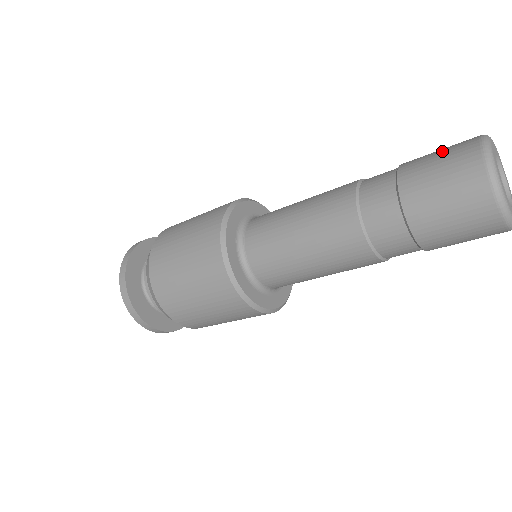
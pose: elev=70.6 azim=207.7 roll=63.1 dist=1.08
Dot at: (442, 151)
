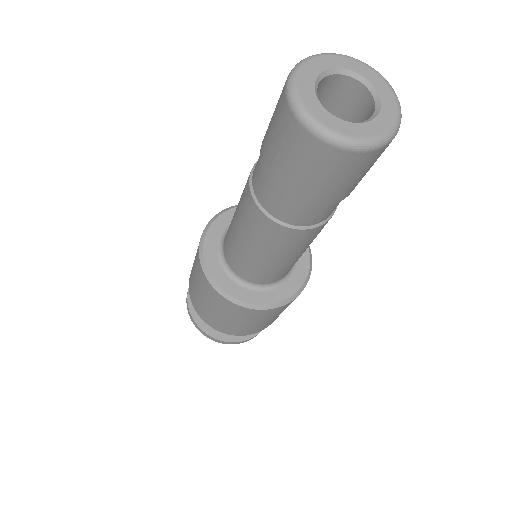
Dot at: (273, 125)
